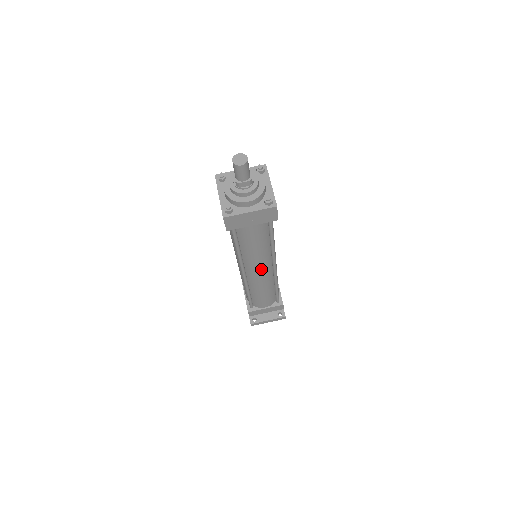
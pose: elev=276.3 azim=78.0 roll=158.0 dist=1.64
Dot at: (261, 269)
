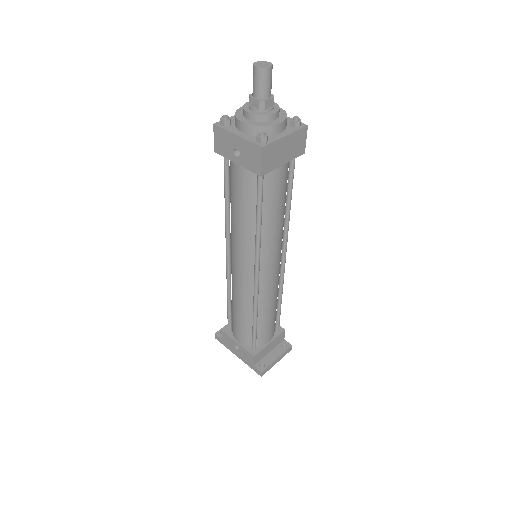
Dot at: (276, 259)
